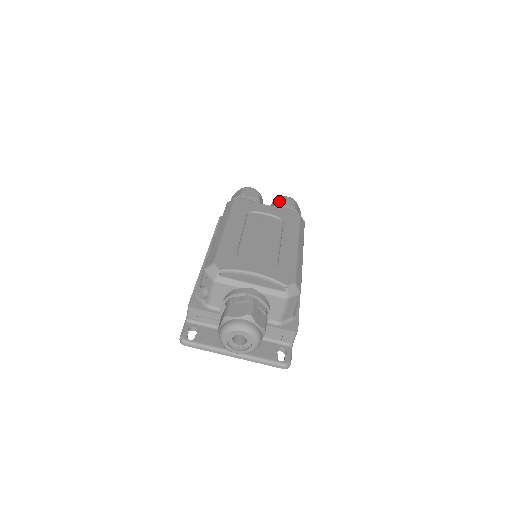
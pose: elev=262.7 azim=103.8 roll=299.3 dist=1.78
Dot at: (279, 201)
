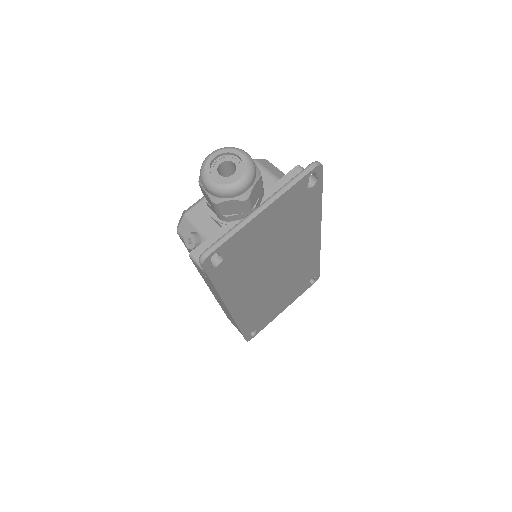
Dot at: occluded
